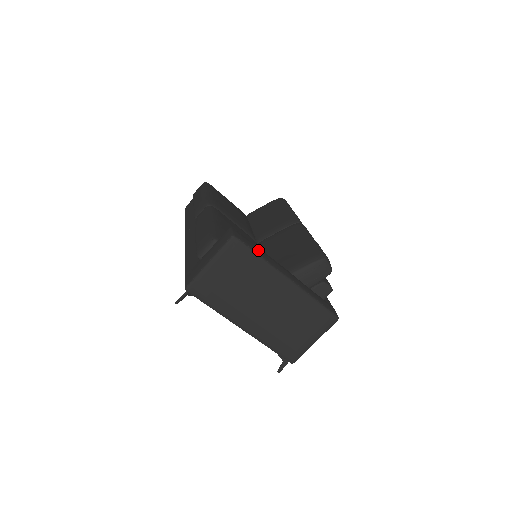
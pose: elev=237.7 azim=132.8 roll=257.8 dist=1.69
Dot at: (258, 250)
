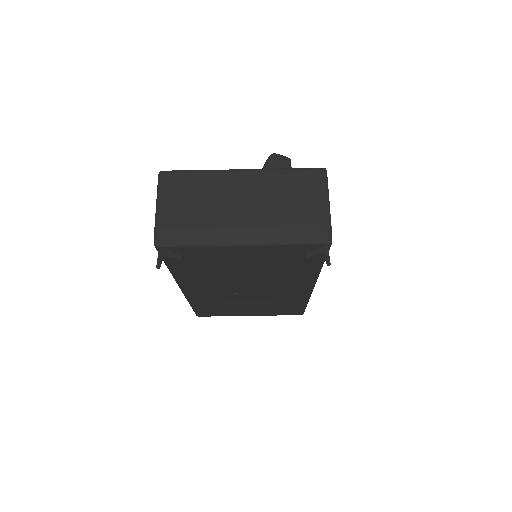
Dot at: occluded
